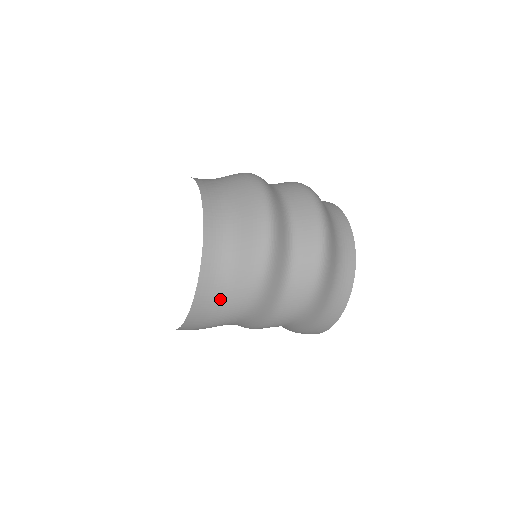
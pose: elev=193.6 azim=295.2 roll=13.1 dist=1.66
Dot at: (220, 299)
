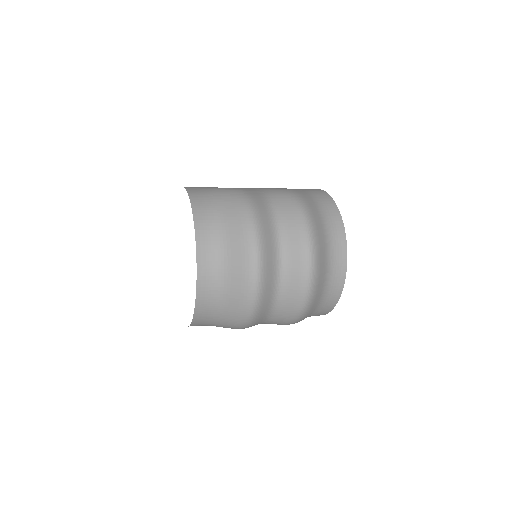
Dot at: (213, 323)
